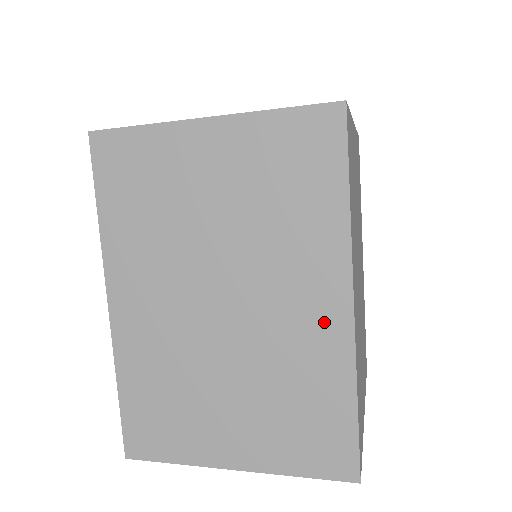
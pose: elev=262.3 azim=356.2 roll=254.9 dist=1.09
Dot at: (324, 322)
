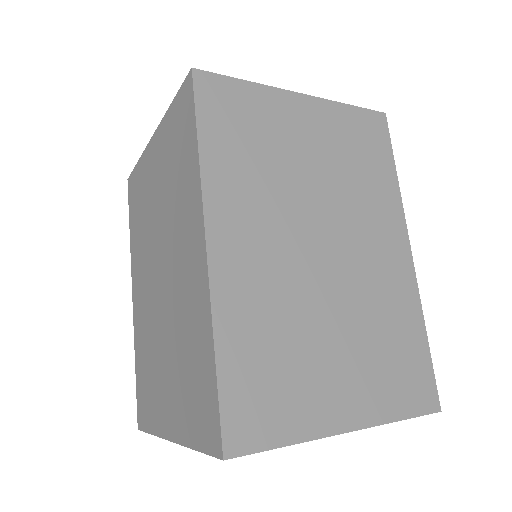
Dot at: (397, 266)
